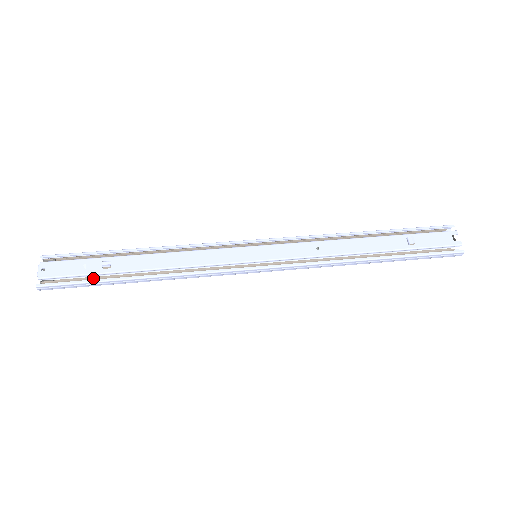
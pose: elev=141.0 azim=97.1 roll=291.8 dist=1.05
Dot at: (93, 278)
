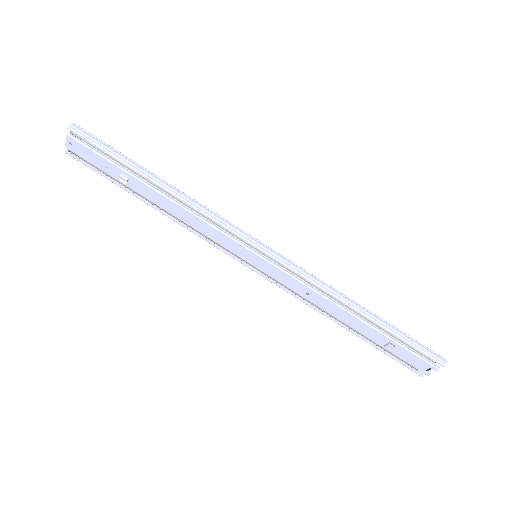
Dot at: (112, 179)
